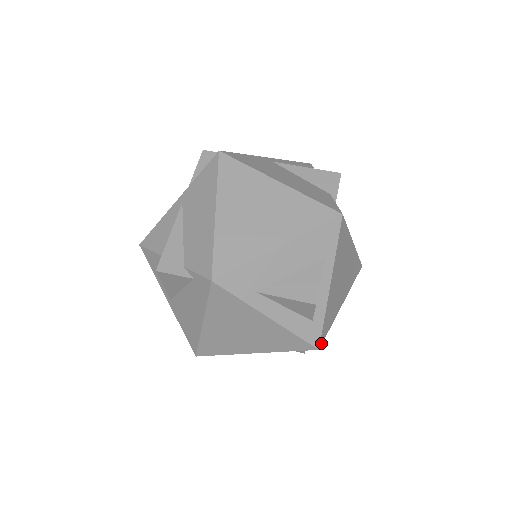
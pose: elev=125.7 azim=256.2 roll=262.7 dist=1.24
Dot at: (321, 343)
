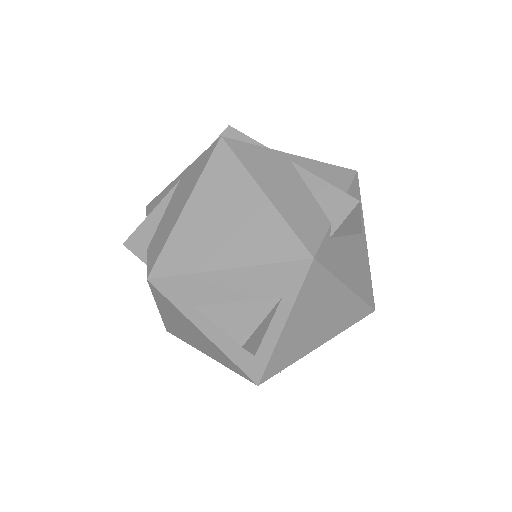
Dot at: (264, 380)
